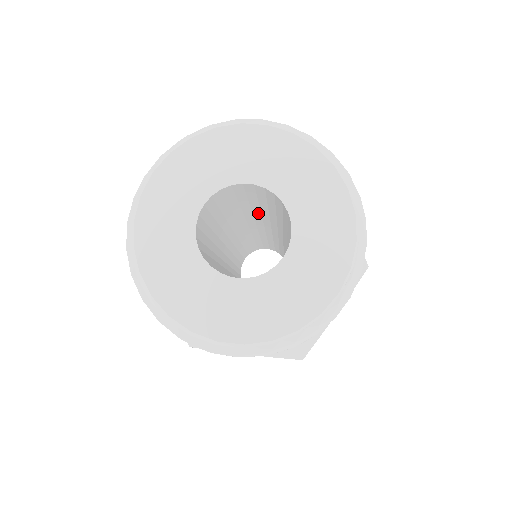
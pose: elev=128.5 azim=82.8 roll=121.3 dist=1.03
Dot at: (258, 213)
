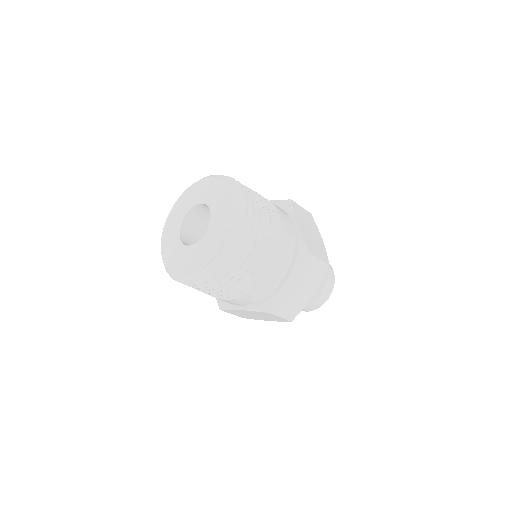
Dot at: occluded
